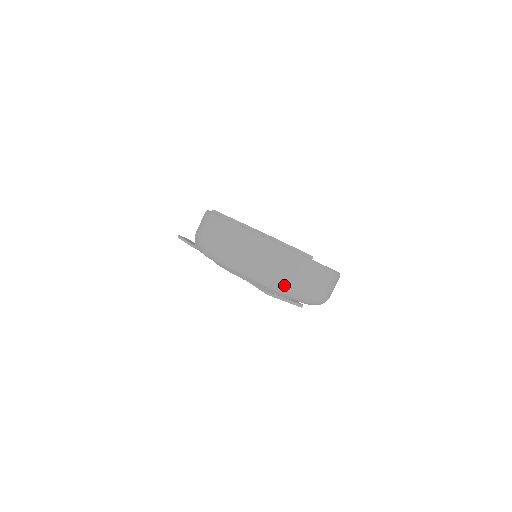
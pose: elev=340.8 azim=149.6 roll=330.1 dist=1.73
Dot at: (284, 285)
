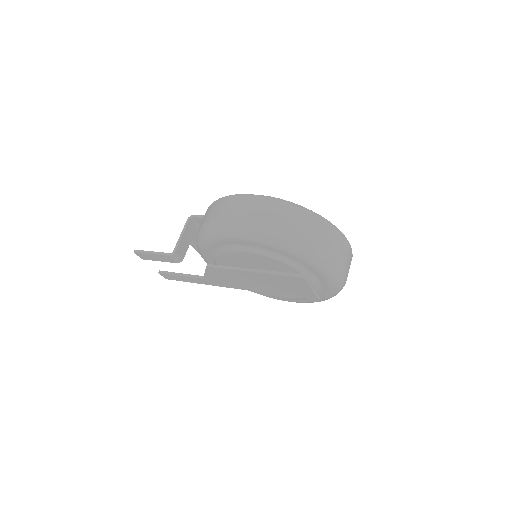
Dot at: (332, 260)
